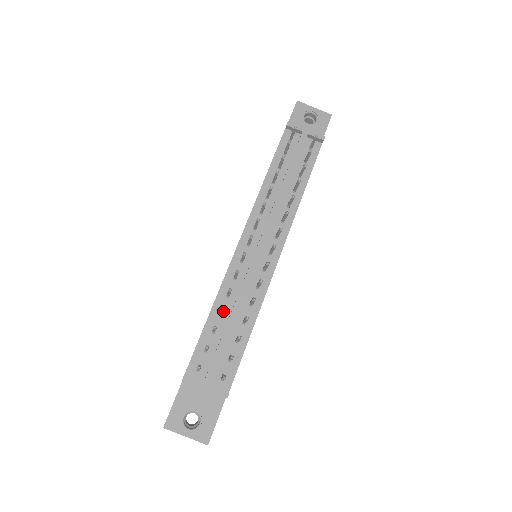
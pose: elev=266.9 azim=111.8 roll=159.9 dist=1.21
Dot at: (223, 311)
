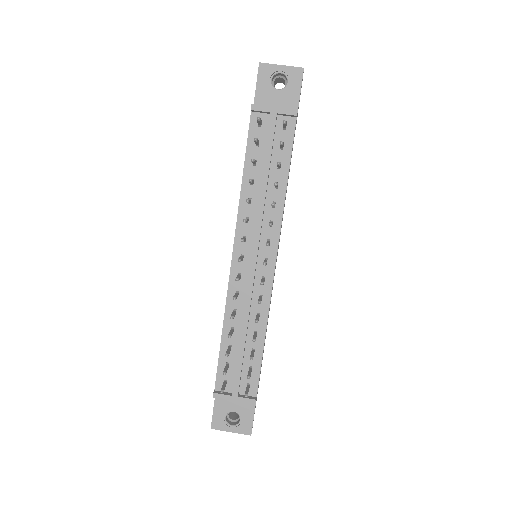
Dot at: (234, 329)
